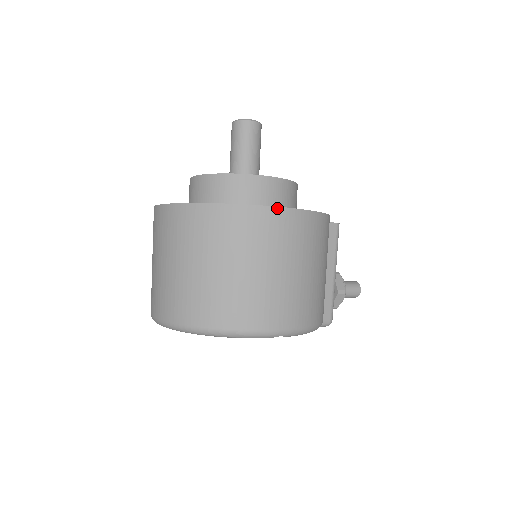
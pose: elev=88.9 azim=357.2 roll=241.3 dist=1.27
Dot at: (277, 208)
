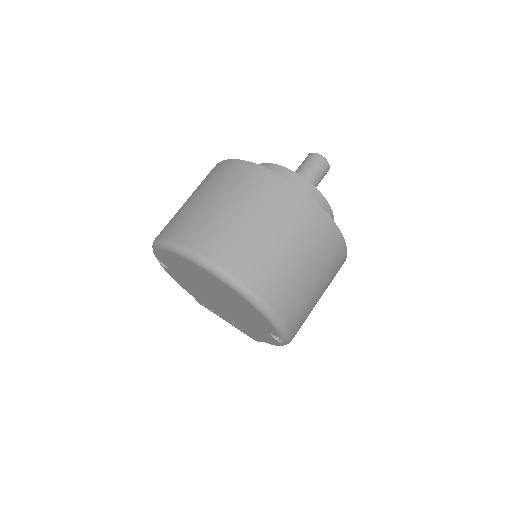
Dot at: occluded
